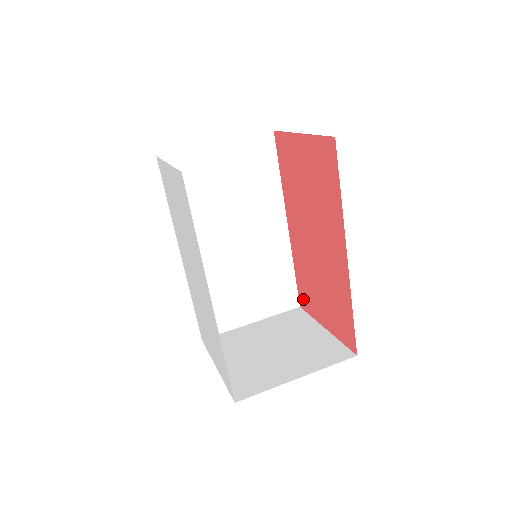
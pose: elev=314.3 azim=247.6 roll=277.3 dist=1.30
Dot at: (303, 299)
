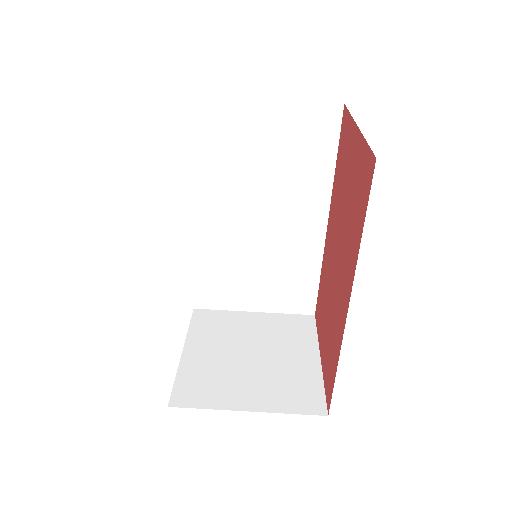
Dot at: (318, 311)
